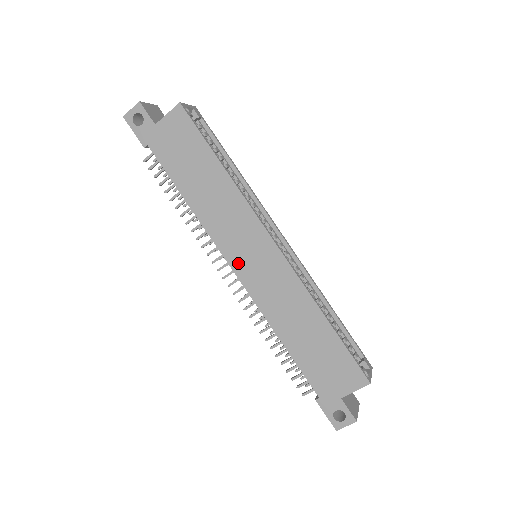
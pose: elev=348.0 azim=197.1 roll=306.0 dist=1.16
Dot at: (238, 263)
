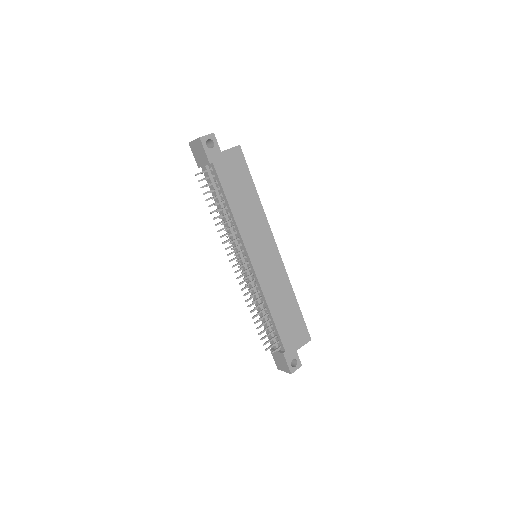
Dot at: (255, 257)
